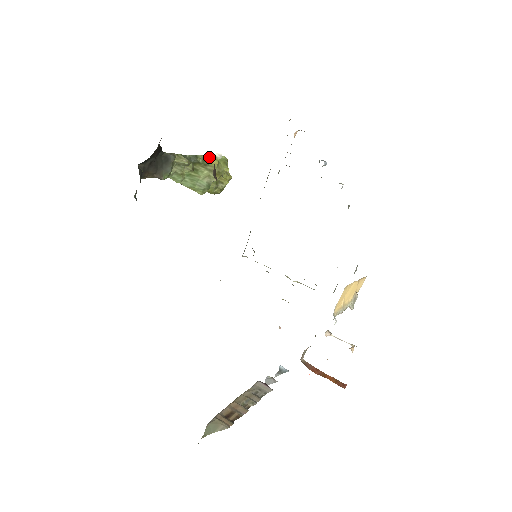
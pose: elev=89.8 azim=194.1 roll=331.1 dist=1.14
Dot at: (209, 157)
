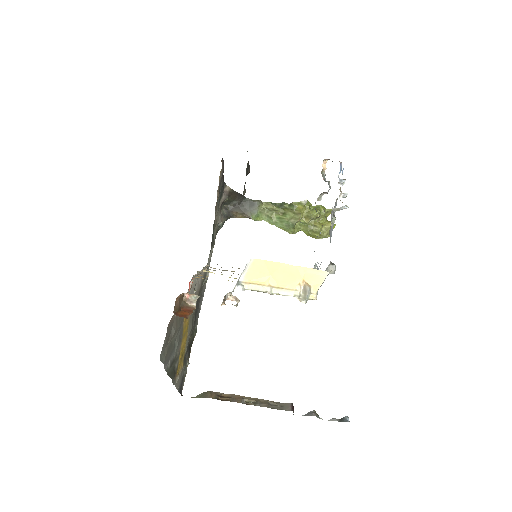
Dot at: (296, 204)
